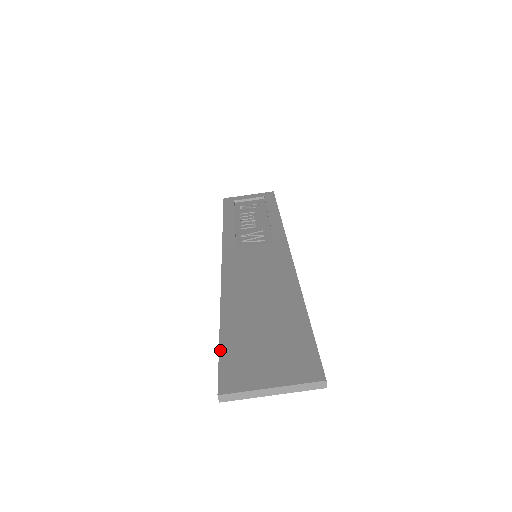
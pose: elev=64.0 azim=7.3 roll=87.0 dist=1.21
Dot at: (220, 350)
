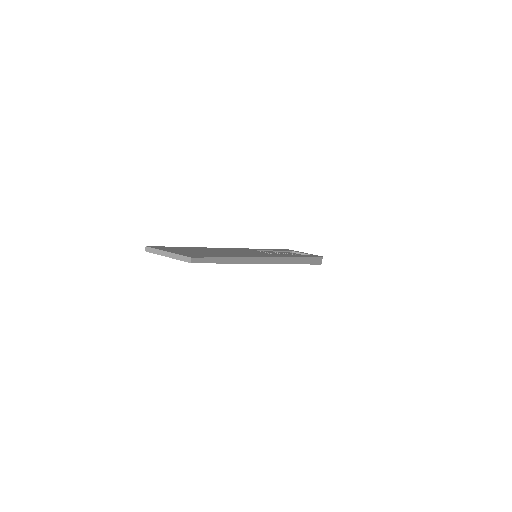
Dot at: occluded
